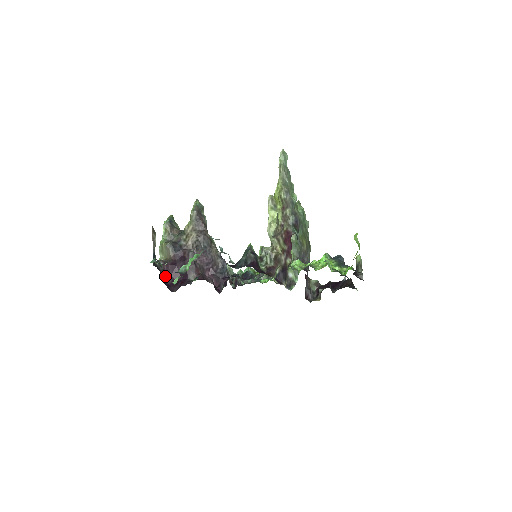
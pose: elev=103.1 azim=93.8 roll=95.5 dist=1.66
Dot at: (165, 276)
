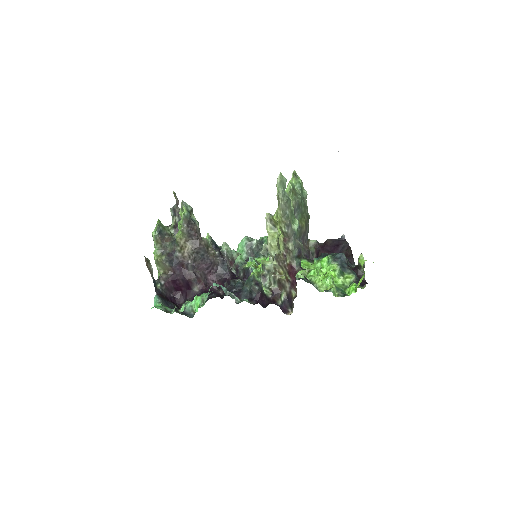
Dot at: (169, 291)
